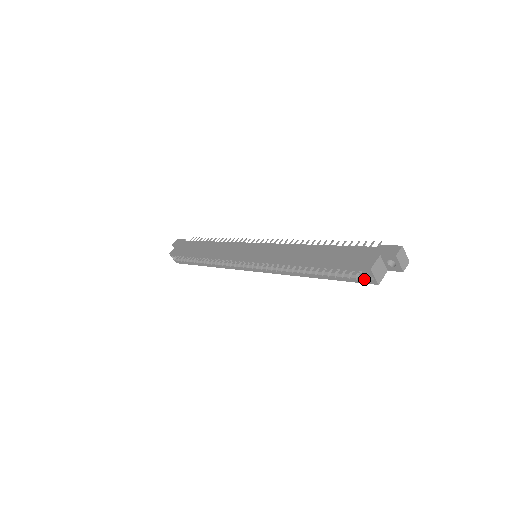
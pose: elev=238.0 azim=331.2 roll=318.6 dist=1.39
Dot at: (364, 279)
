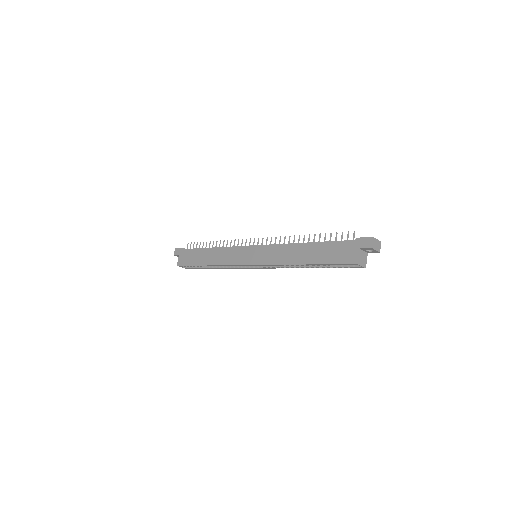
Dot at: (353, 266)
